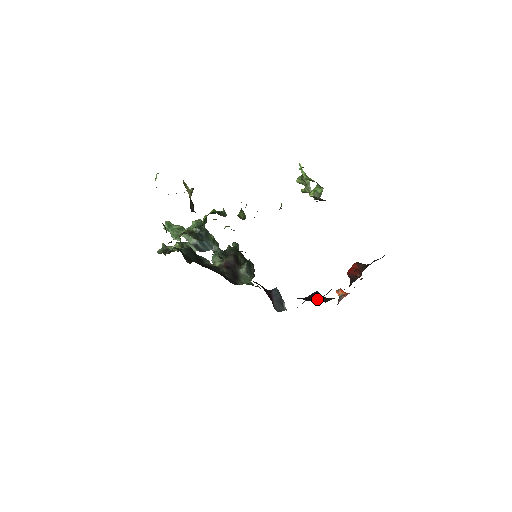
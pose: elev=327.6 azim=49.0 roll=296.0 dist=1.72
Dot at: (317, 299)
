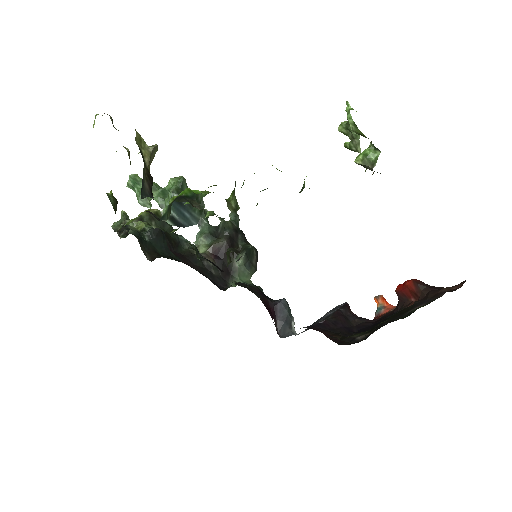
Dot at: (343, 324)
